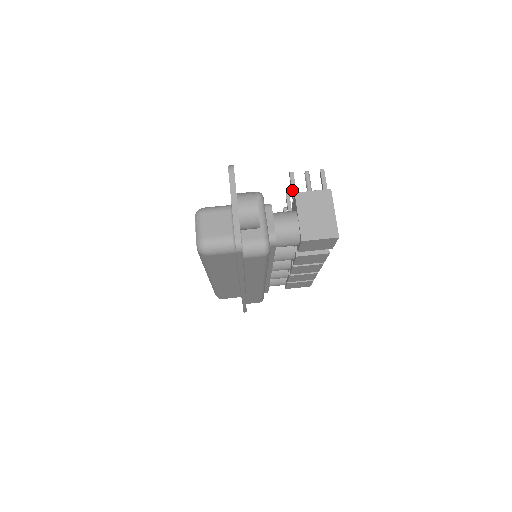
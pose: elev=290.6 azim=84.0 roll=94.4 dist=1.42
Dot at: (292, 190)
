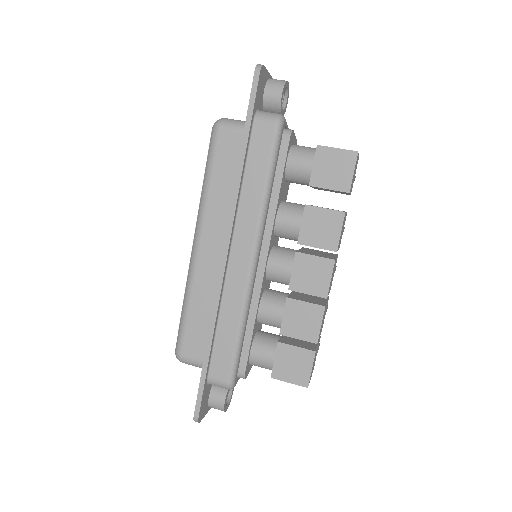
Dot at: occluded
